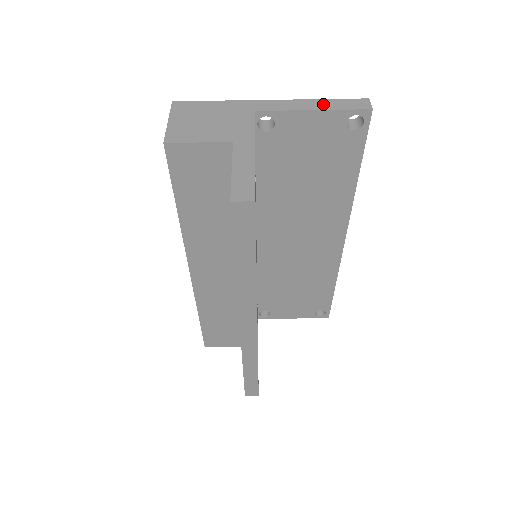
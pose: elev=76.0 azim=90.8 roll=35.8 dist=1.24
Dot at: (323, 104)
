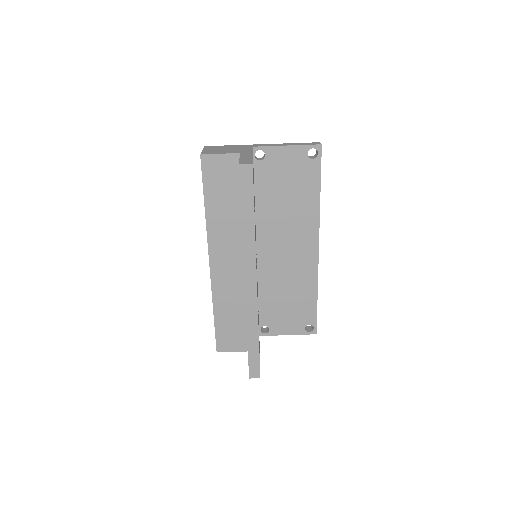
Dot at: (293, 144)
